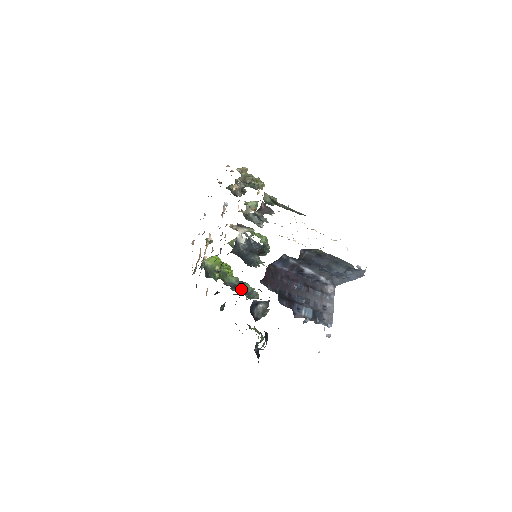
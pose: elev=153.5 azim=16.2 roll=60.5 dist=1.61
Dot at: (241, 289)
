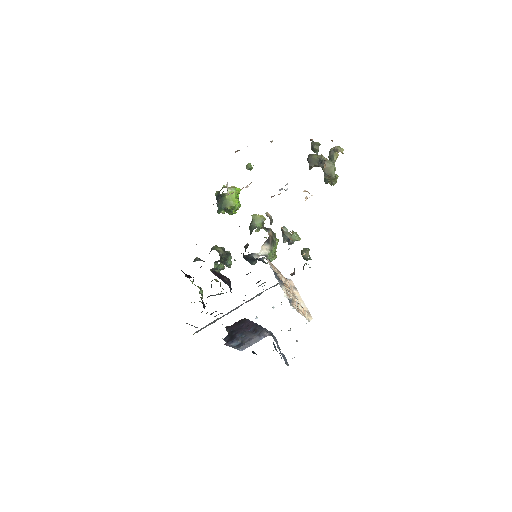
Dot at: occluded
